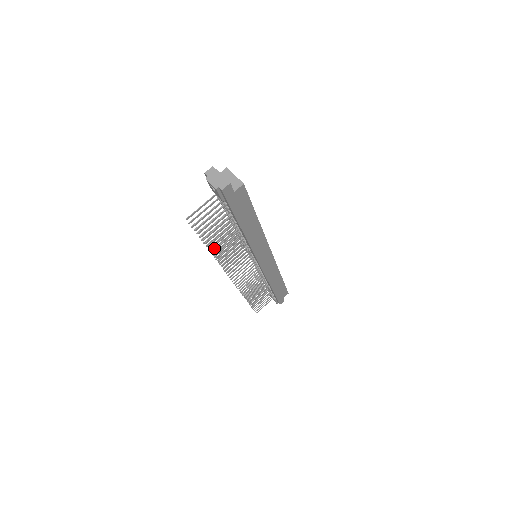
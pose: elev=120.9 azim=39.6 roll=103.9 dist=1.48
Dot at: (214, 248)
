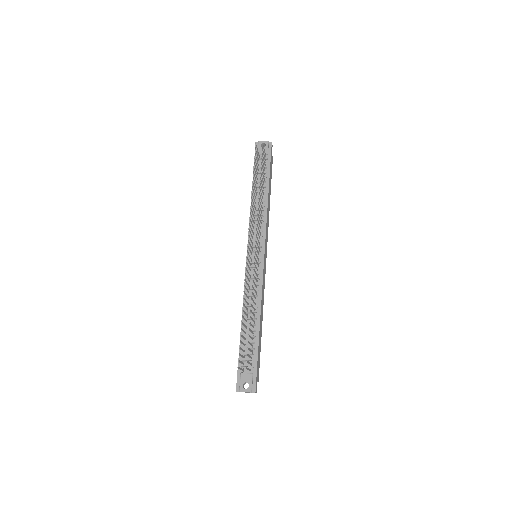
Dot at: (252, 194)
